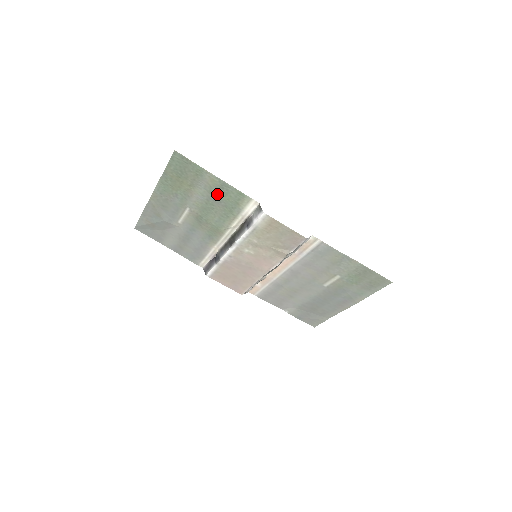
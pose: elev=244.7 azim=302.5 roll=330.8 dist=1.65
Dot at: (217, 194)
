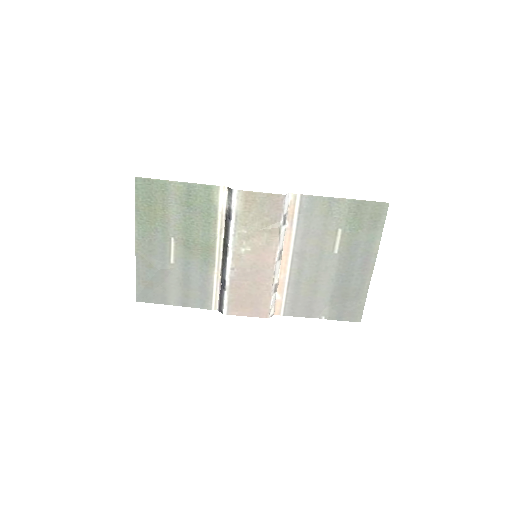
Dot at: (189, 202)
